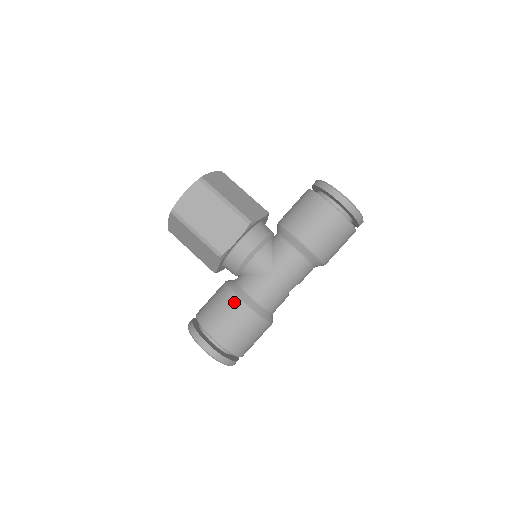
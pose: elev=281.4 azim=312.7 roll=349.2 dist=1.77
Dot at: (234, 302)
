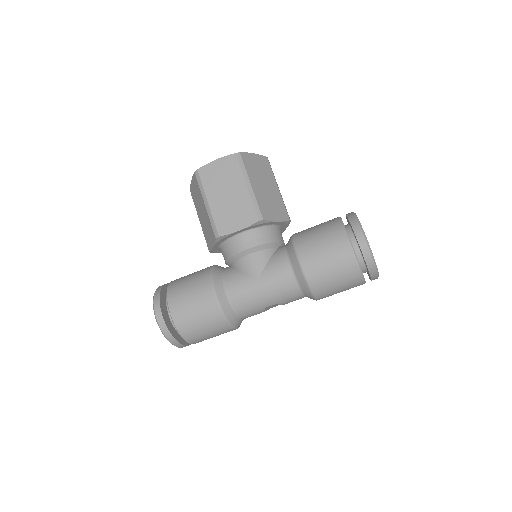
Dot at: (207, 288)
